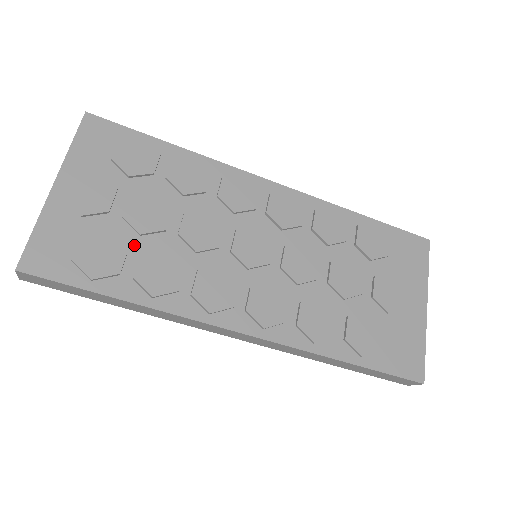
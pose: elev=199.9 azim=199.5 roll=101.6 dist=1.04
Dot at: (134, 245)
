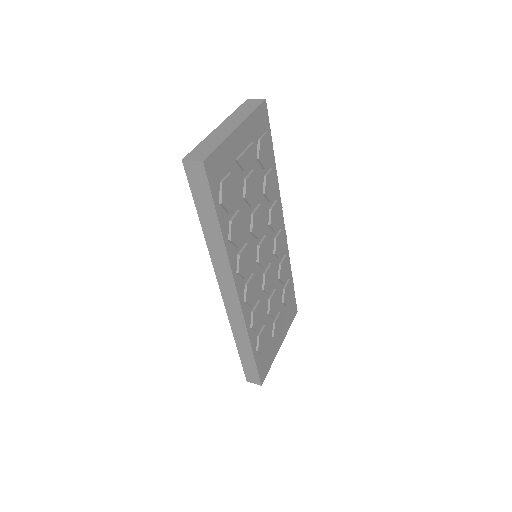
Dot at: (239, 201)
